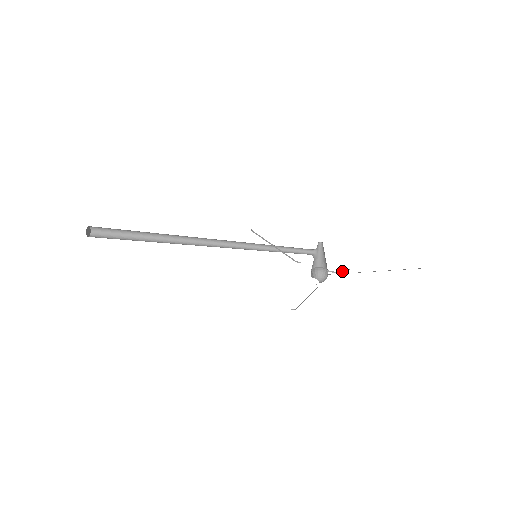
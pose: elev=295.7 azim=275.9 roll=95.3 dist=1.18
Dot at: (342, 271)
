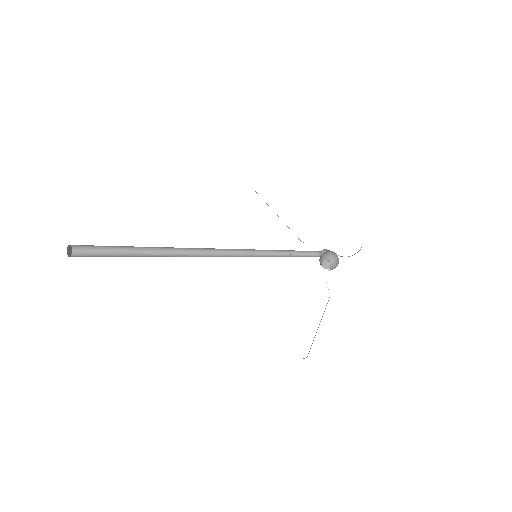
Dot at: (354, 254)
